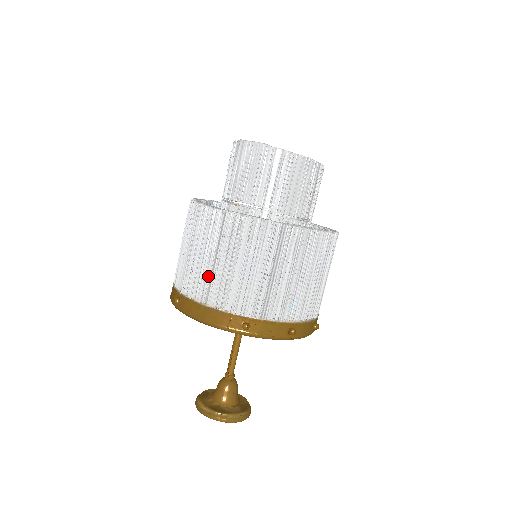
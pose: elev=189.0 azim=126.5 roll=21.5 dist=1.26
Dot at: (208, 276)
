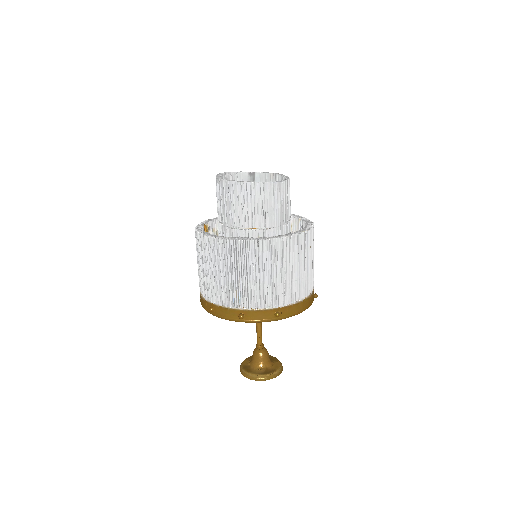
Dot at: occluded
